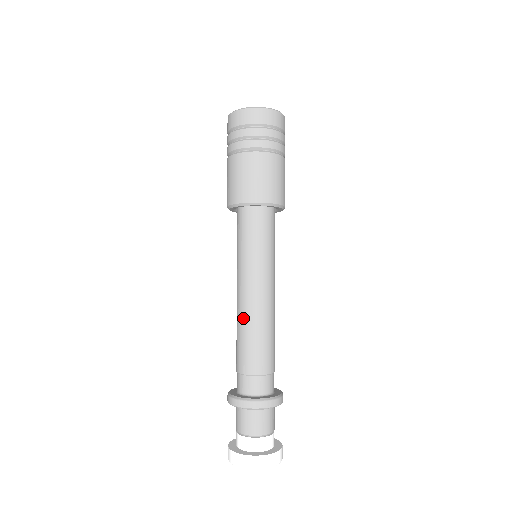
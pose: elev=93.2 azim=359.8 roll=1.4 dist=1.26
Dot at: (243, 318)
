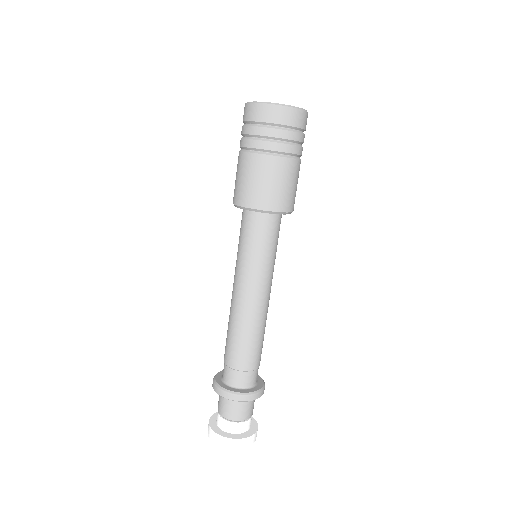
Dot at: (247, 321)
